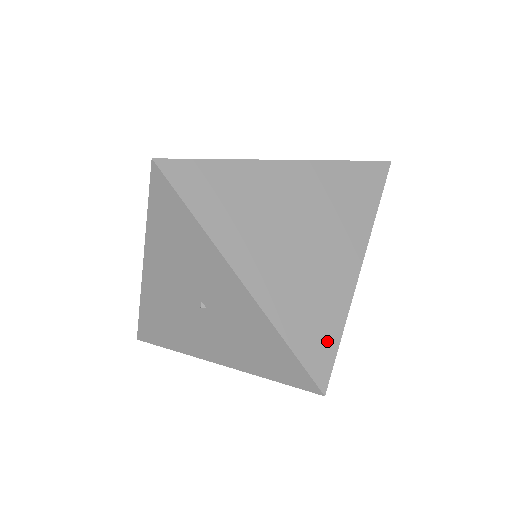
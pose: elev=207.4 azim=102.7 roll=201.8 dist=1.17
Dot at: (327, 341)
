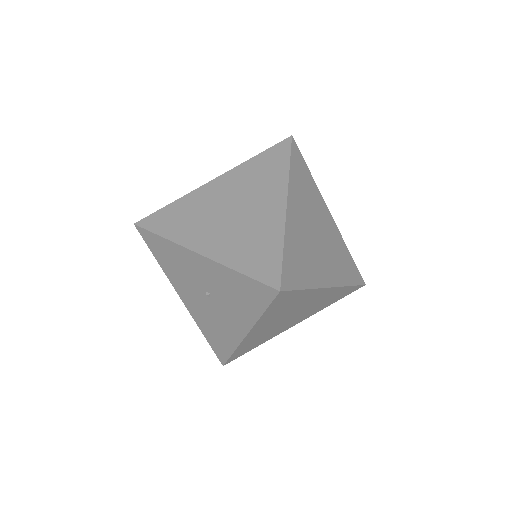
Dot at: (272, 257)
